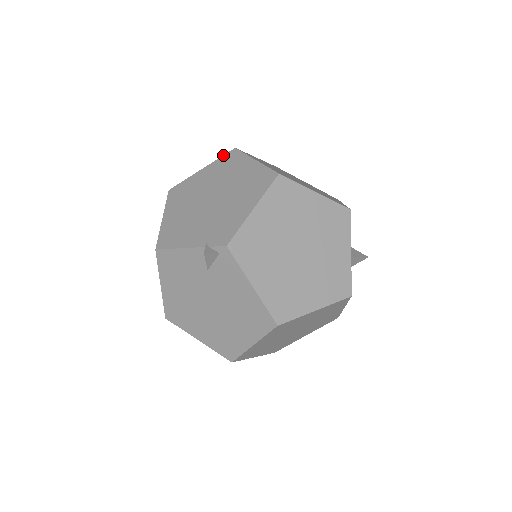
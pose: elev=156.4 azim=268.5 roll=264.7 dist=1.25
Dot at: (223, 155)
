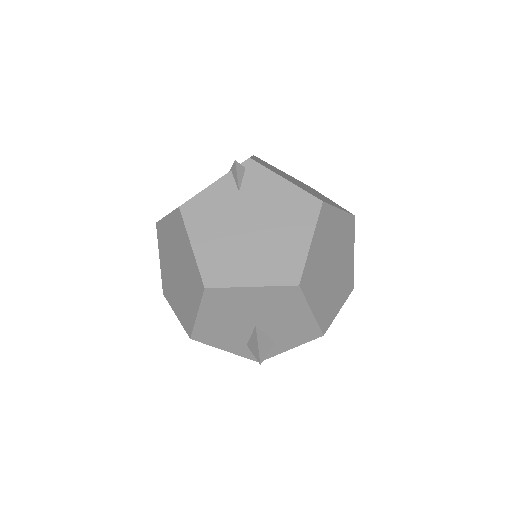
Dot at: occluded
